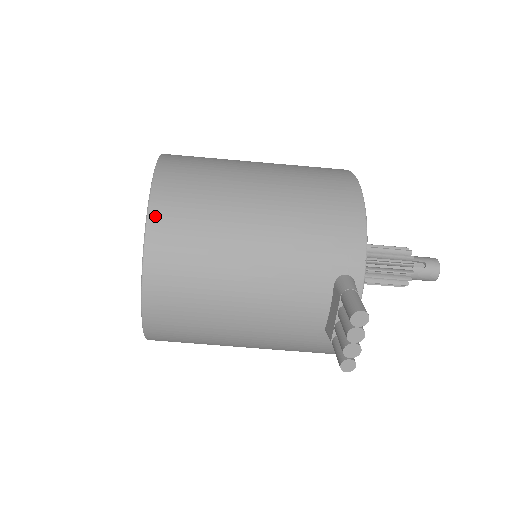
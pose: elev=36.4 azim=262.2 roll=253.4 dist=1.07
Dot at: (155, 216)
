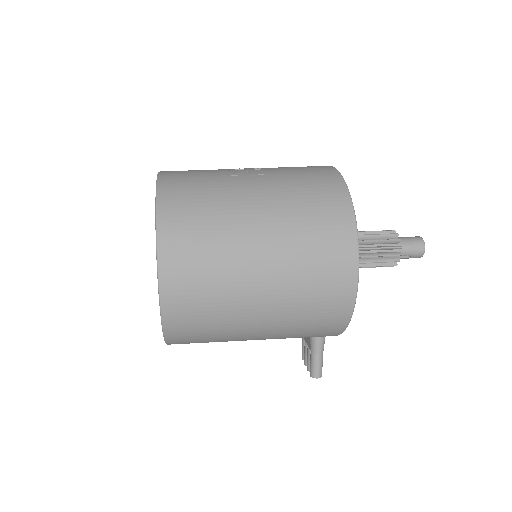
Dot at: (171, 341)
